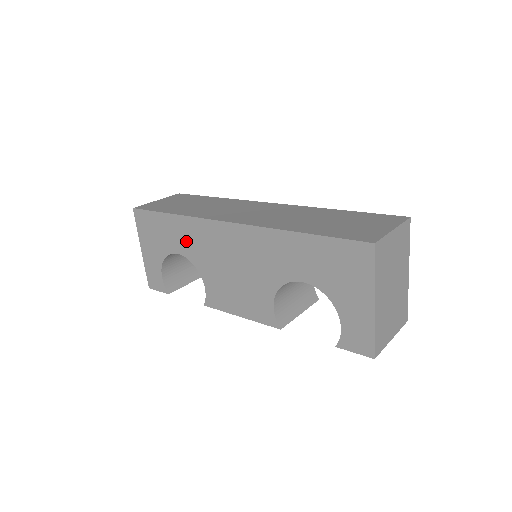
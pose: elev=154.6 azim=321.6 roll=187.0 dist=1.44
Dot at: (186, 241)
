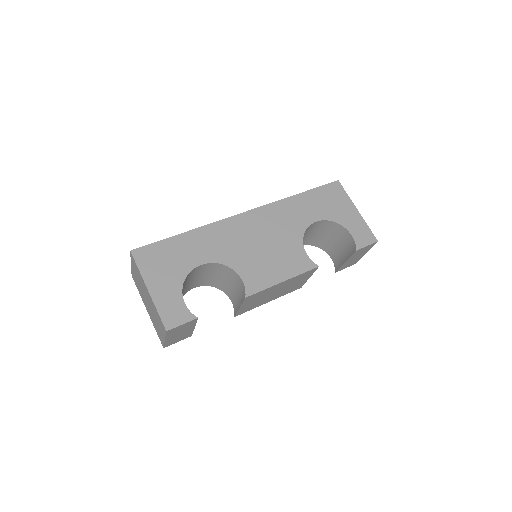
Dot at: (208, 247)
